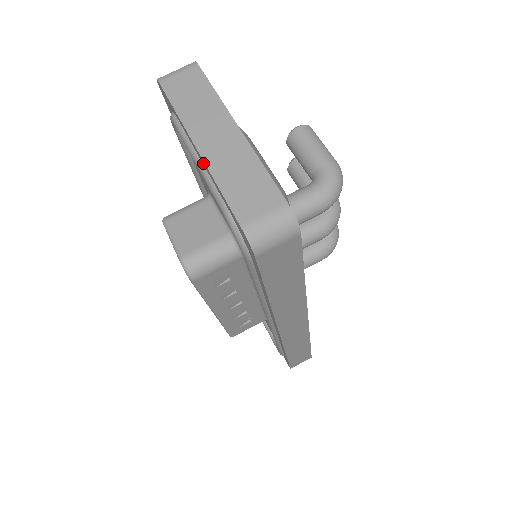
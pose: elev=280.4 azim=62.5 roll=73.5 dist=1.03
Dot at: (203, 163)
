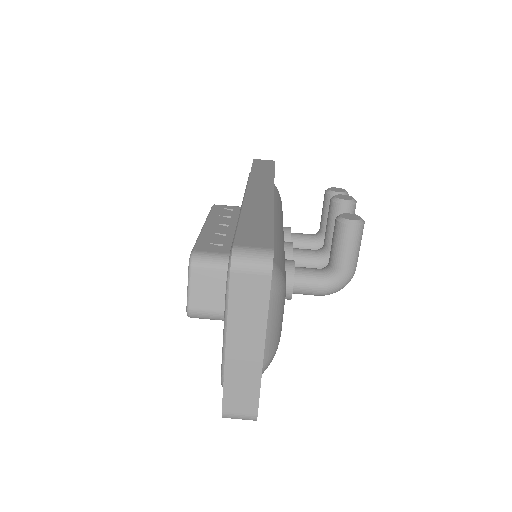
Dot at: (226, 350)
